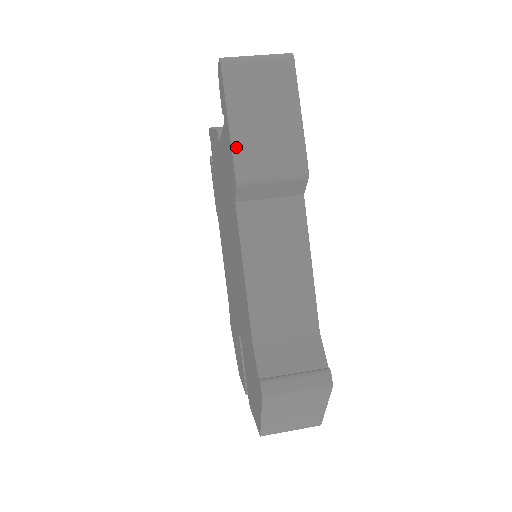
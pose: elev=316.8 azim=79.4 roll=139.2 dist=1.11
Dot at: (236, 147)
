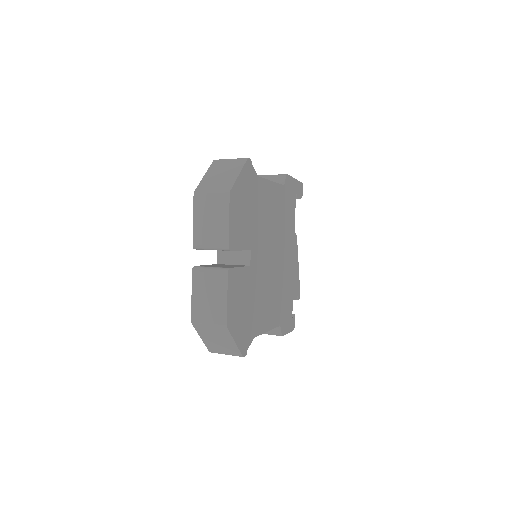
Dot at: occluded
